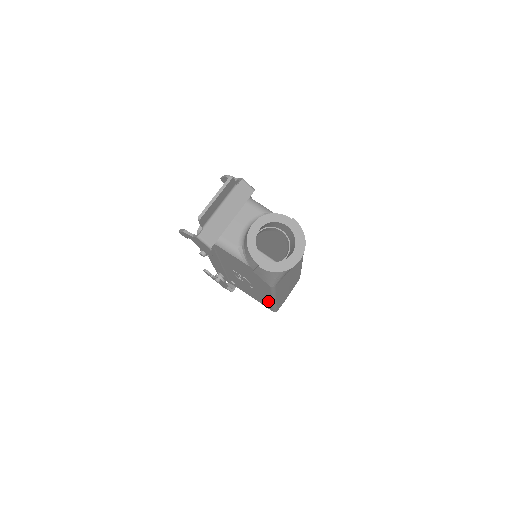
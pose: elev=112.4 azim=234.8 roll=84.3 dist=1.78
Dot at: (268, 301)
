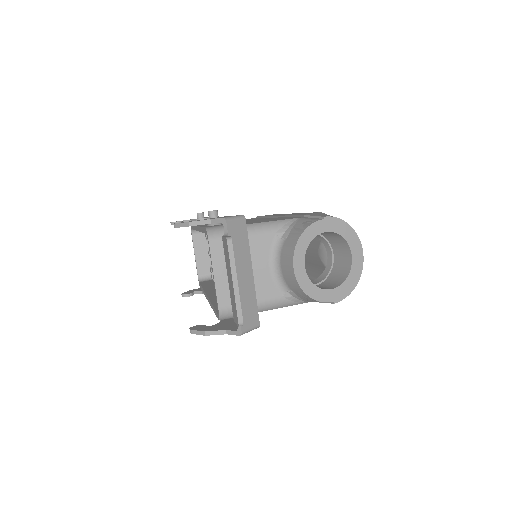
Dot at: occluded
